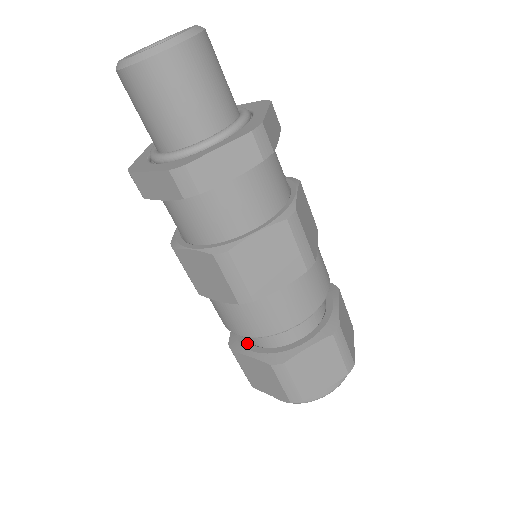
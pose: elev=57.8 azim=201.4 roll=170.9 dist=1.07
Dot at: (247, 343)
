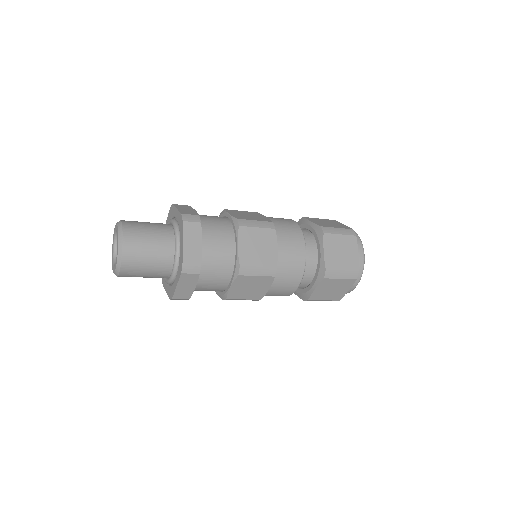
Dot at: occluded
